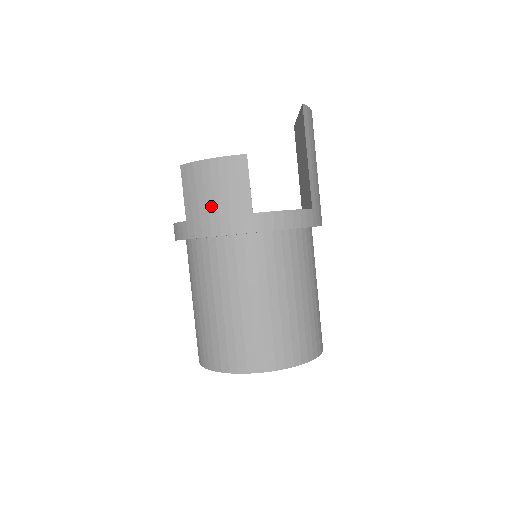
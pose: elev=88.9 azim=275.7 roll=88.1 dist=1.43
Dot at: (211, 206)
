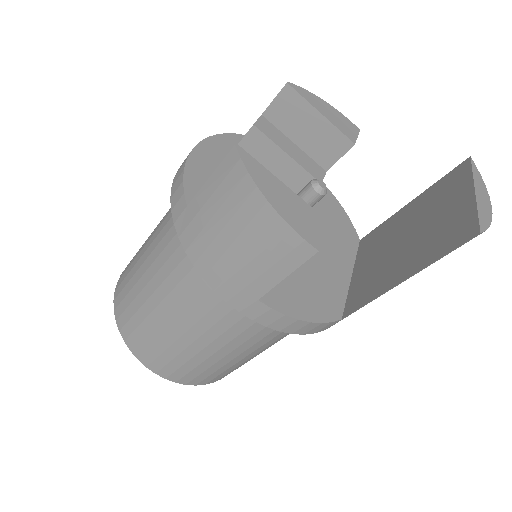
Dot at: (220, 244)
